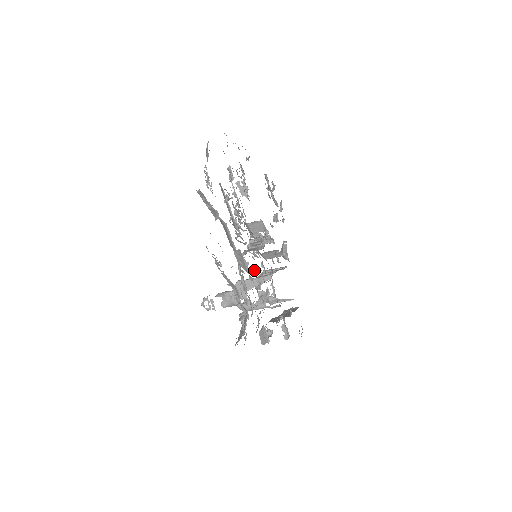
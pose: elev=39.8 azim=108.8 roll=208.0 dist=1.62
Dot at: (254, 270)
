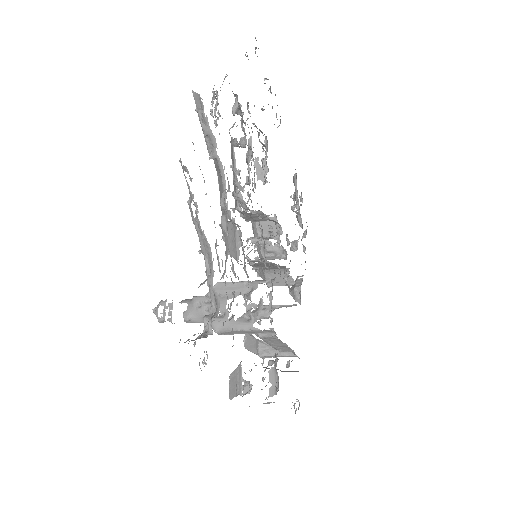
Dot at: occluded
